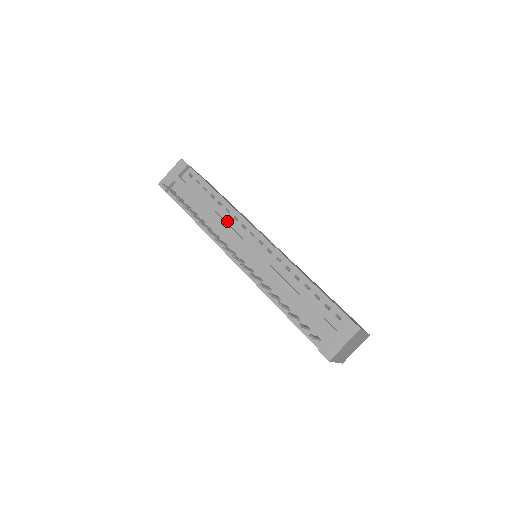
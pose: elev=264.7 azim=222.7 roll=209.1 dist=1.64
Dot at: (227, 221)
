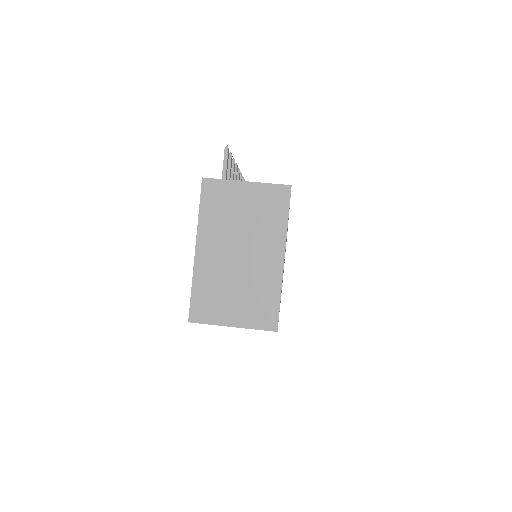
Dot at: occluded
